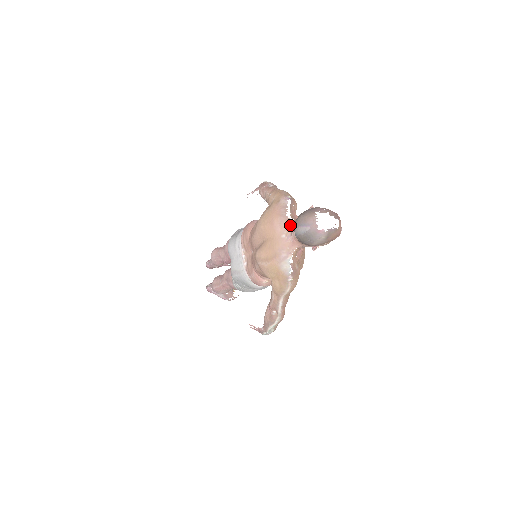
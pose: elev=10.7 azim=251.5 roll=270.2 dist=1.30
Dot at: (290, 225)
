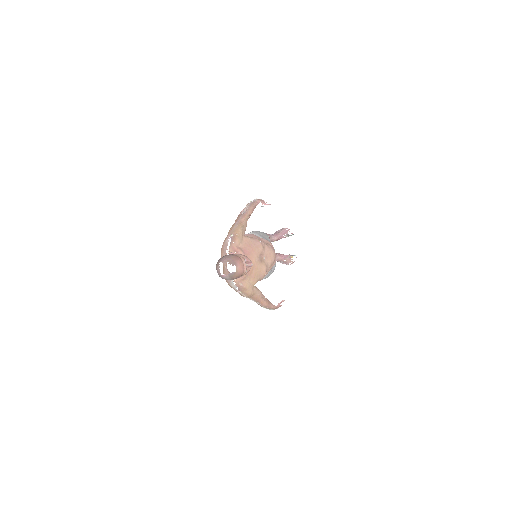
Dot at: occluded
